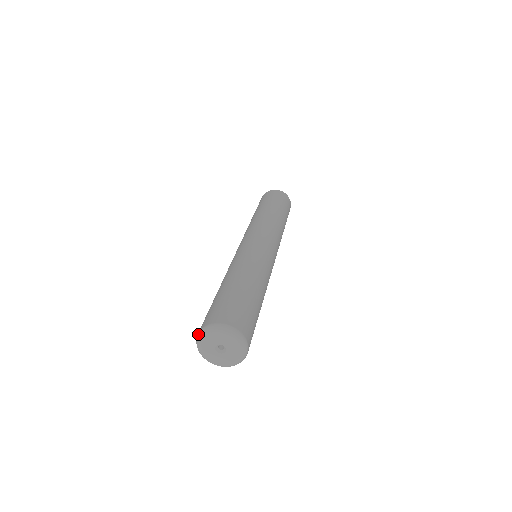
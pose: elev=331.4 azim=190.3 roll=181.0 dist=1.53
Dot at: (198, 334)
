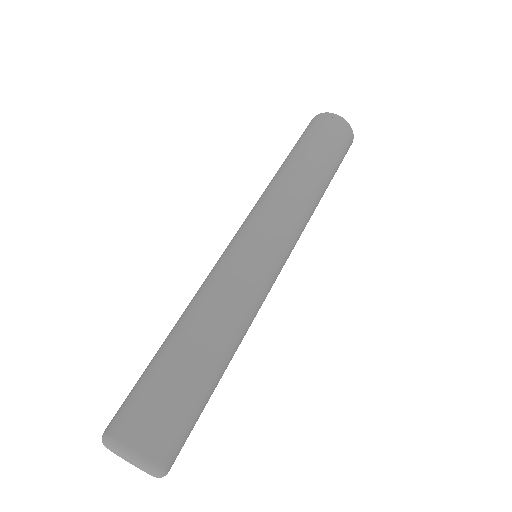
Dot at: occluded
